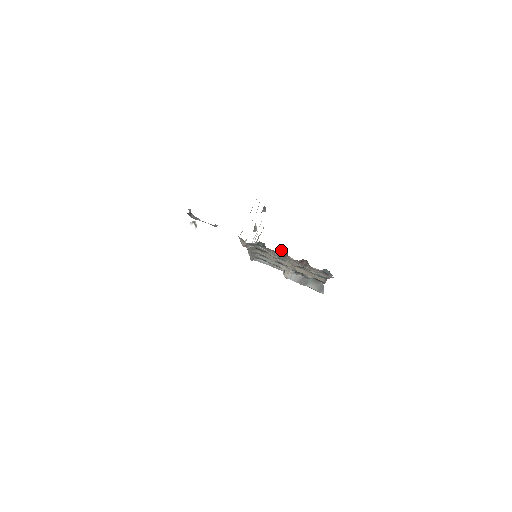
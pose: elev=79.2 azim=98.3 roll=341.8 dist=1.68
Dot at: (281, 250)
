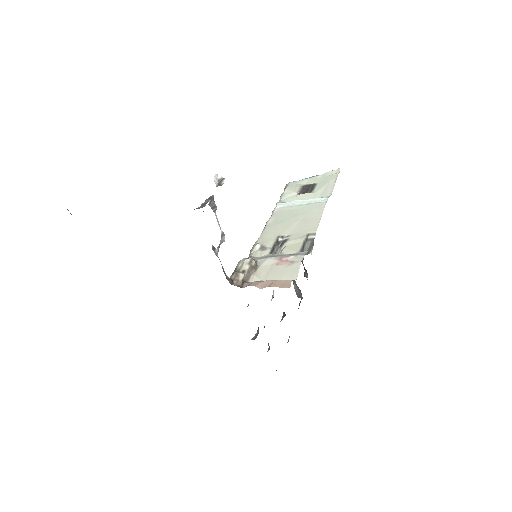
Dot at: occluded
